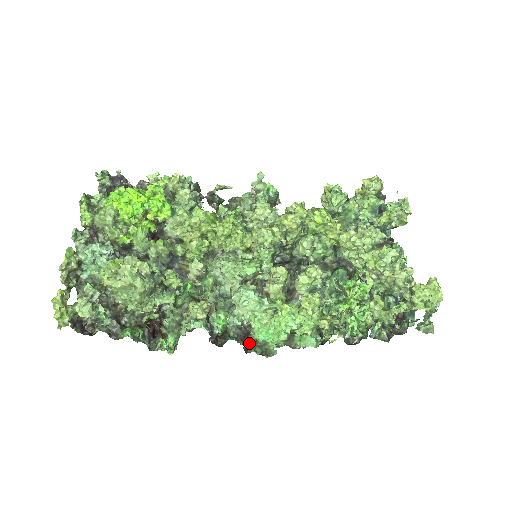
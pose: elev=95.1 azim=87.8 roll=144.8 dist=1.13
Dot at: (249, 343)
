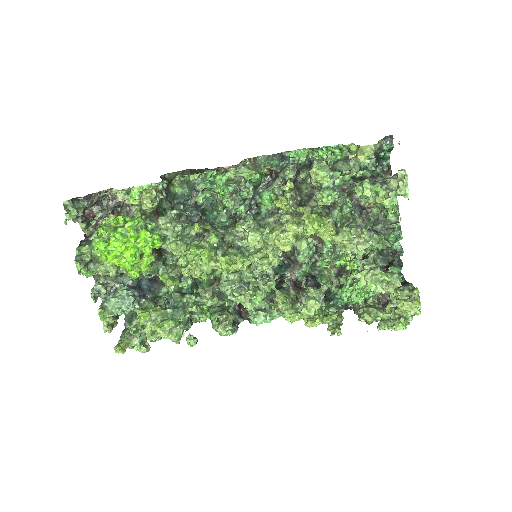
Dot at: occluded
